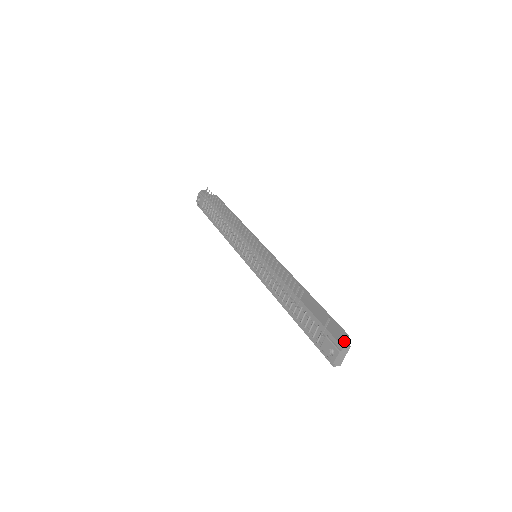
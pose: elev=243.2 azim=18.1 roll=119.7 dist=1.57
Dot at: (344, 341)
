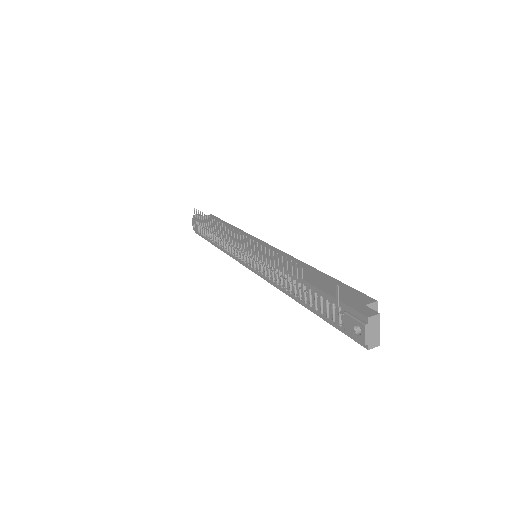
Dot at: (369, 309)
